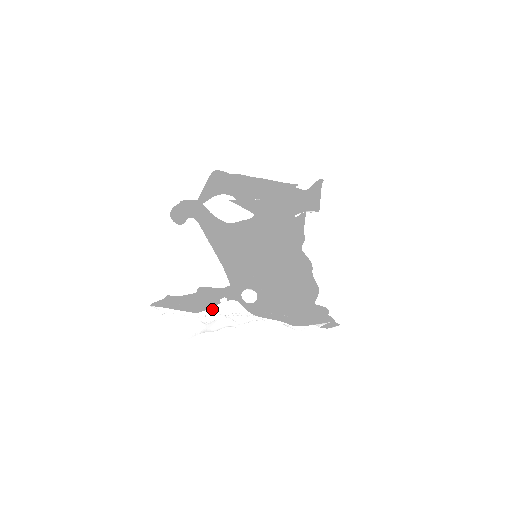
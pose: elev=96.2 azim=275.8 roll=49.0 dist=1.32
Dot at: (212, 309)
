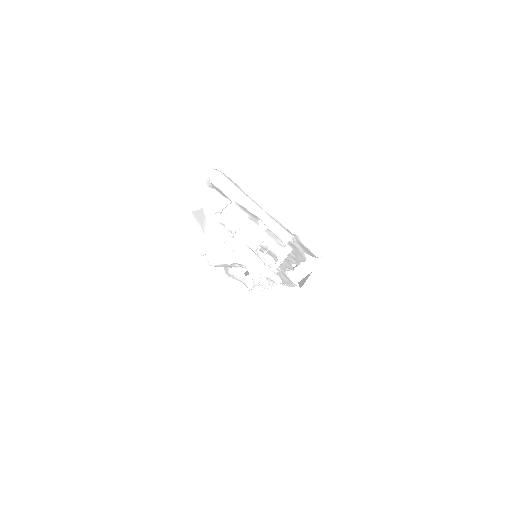
Dot at: (248, 192)
